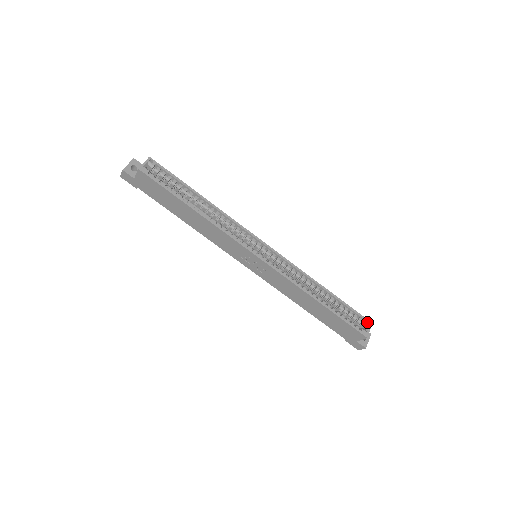
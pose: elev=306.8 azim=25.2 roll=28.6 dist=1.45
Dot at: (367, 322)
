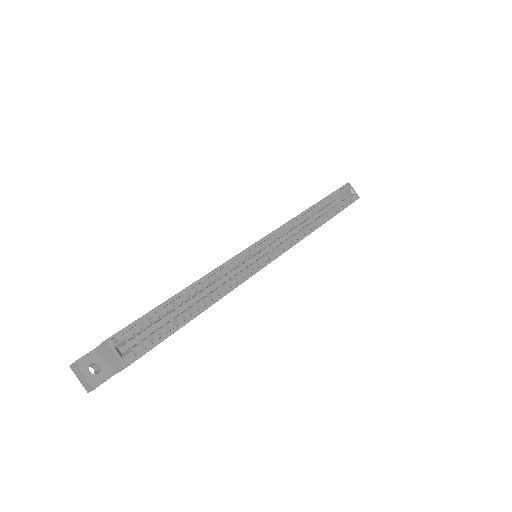
Dot at: (348, 187)
